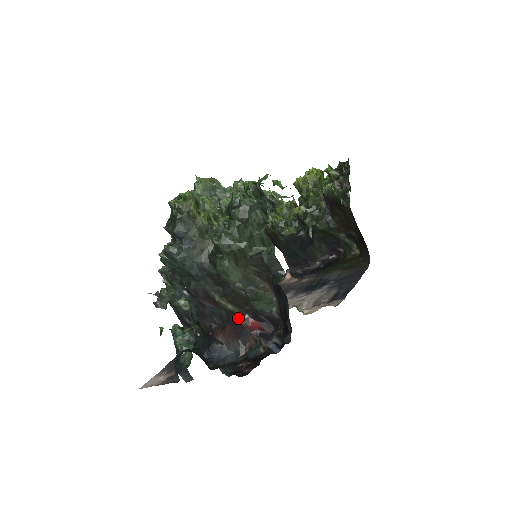
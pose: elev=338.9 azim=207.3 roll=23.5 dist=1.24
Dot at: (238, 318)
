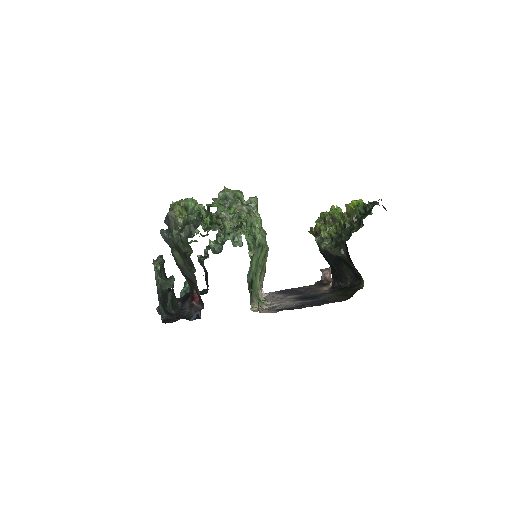
Dot at: (193, 290)
